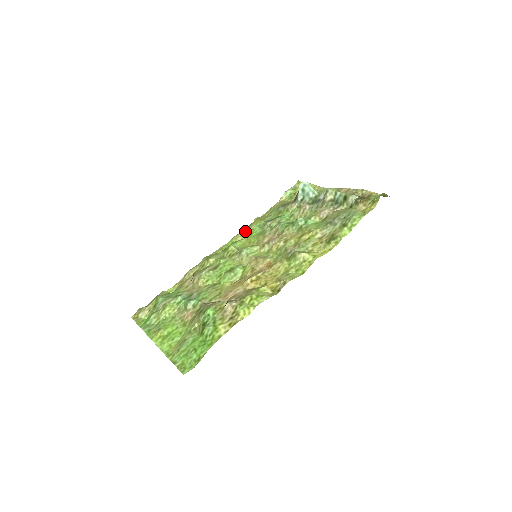
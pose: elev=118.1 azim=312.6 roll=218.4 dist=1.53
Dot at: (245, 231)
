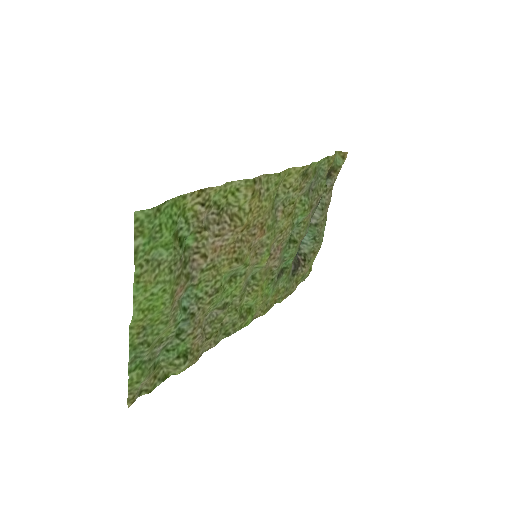
Dot at: (263, 306)
